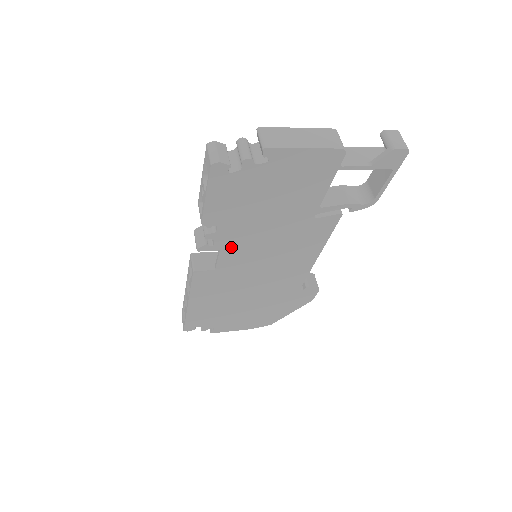
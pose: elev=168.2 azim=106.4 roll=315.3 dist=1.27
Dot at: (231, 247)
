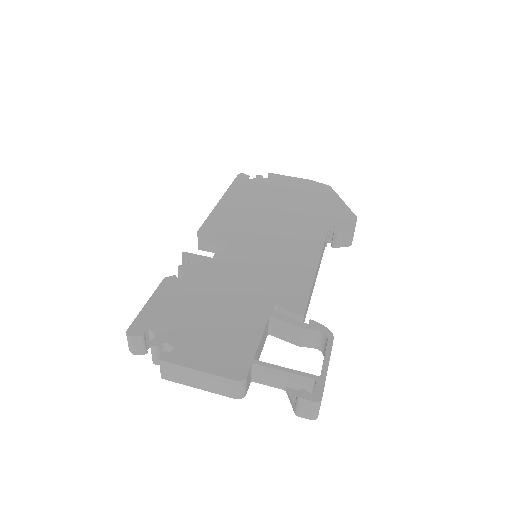
Dot at: occluded
